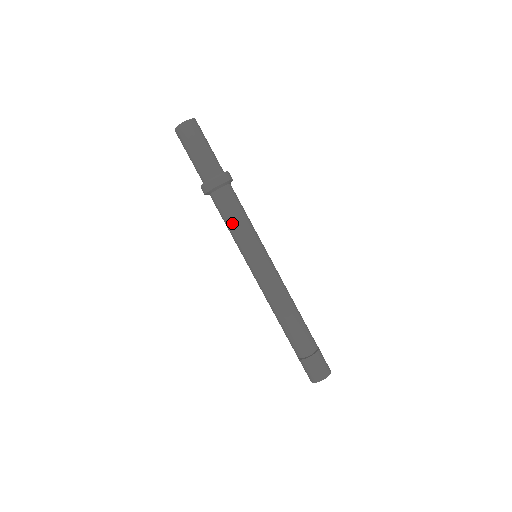
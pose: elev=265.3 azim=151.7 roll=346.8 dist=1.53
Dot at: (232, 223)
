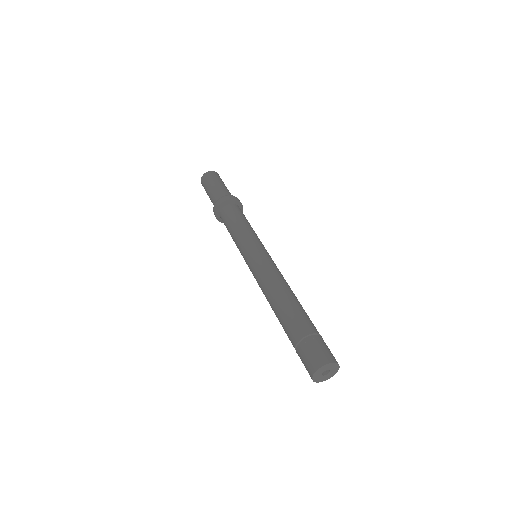
Dot at: (236, 225)
